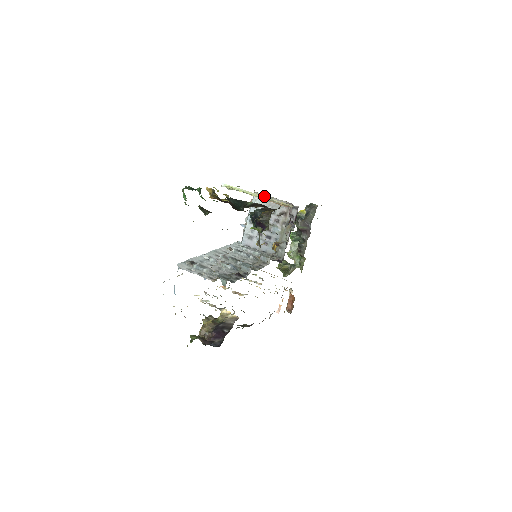
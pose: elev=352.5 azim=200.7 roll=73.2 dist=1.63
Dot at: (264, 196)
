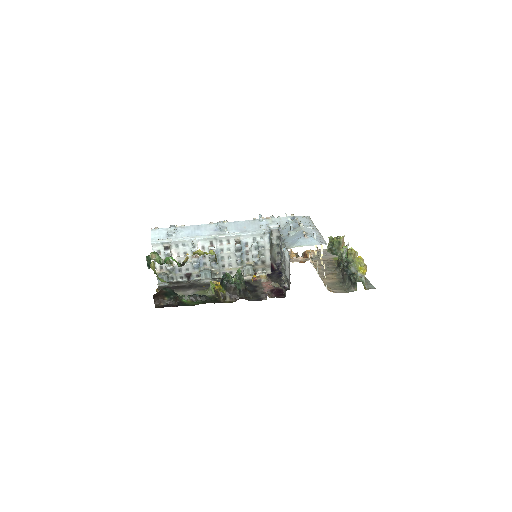
Dot at: (289, 259)
